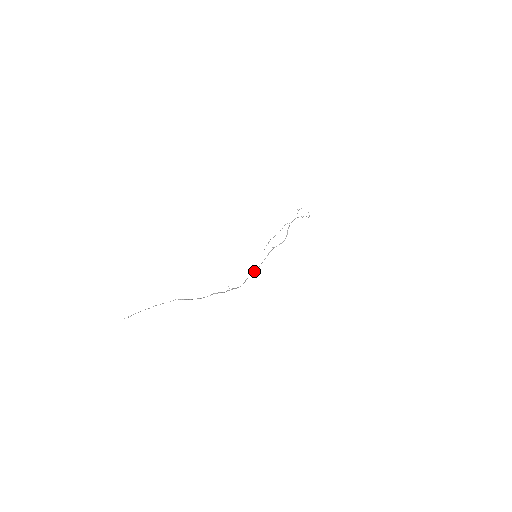
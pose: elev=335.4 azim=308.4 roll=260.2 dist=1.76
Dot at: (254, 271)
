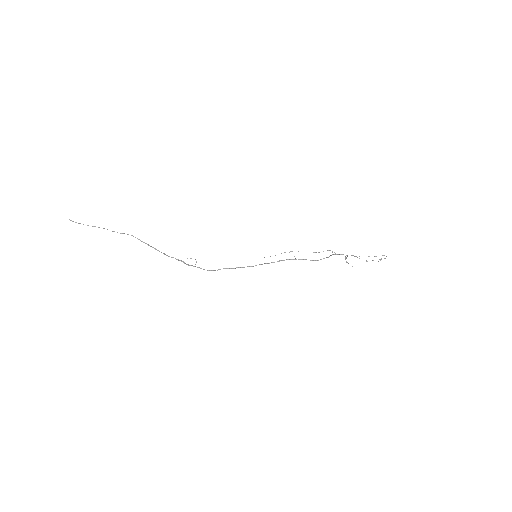
Dot at: (241, 267)
